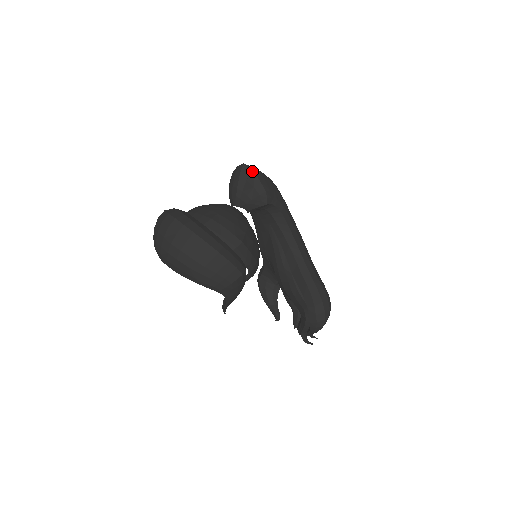
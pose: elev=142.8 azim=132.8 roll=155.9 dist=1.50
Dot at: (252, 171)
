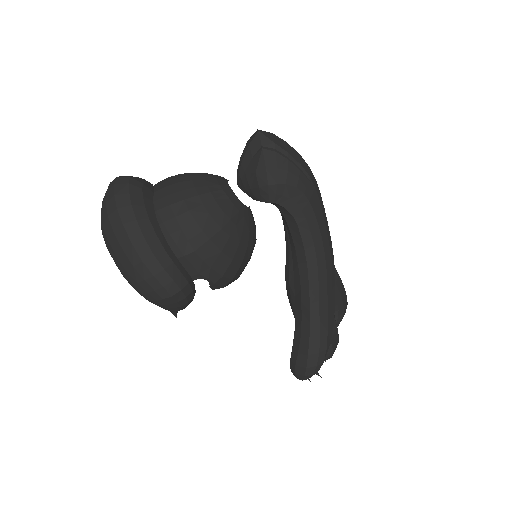
Dot at: (261, 148)
